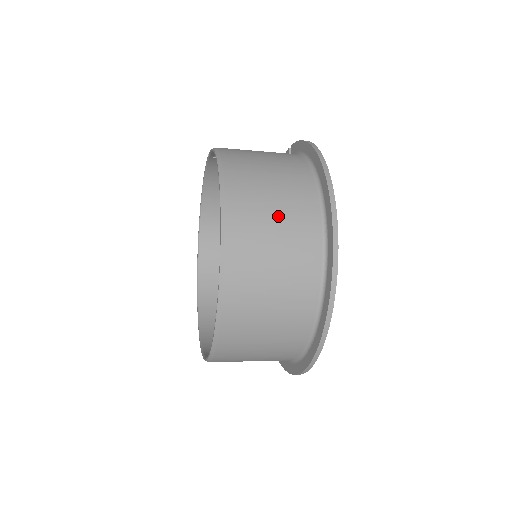
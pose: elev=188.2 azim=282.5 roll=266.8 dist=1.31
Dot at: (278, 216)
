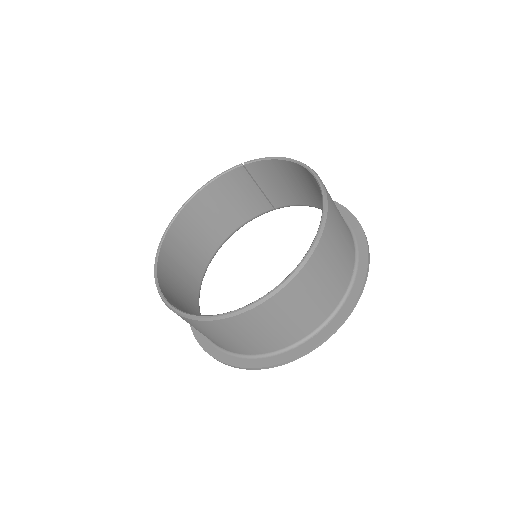
Dot at: (340, 214)
